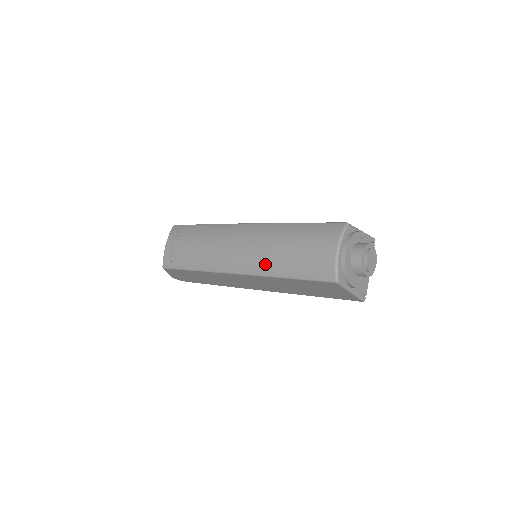
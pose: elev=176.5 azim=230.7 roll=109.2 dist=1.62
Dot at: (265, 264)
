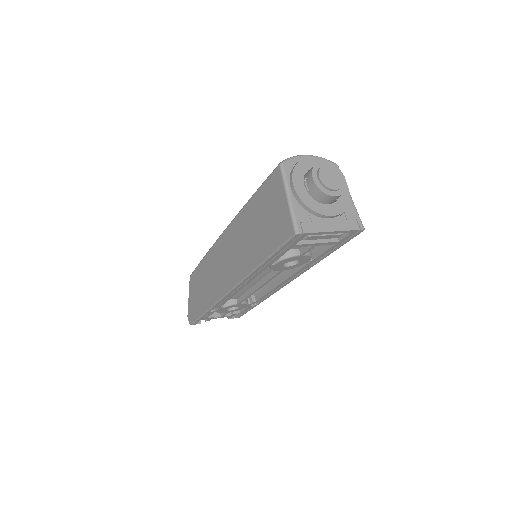
Dot at: occluded
